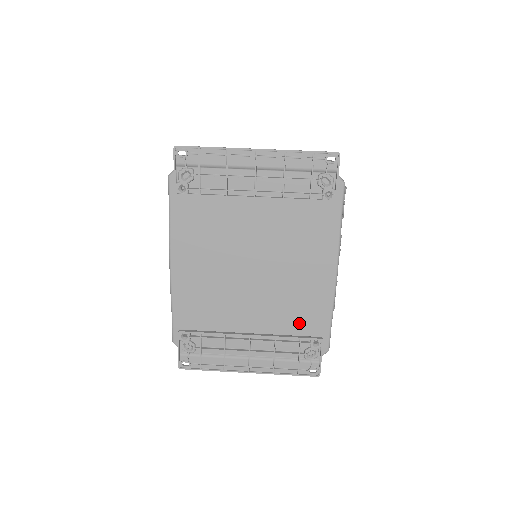
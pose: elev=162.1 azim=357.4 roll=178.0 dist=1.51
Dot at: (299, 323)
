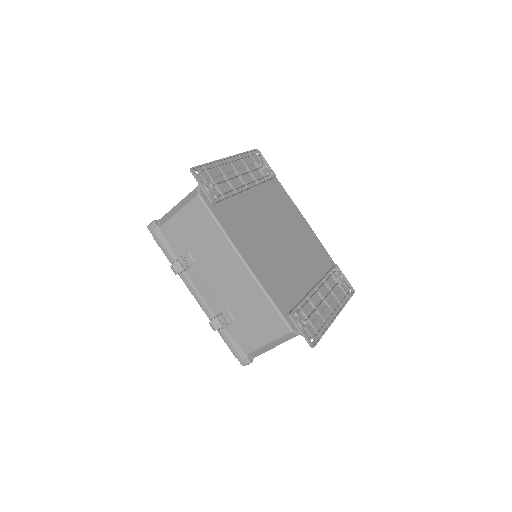
Dot at: (321, 263)
